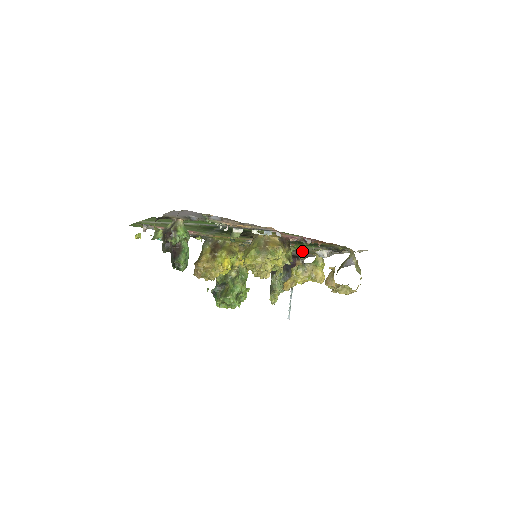
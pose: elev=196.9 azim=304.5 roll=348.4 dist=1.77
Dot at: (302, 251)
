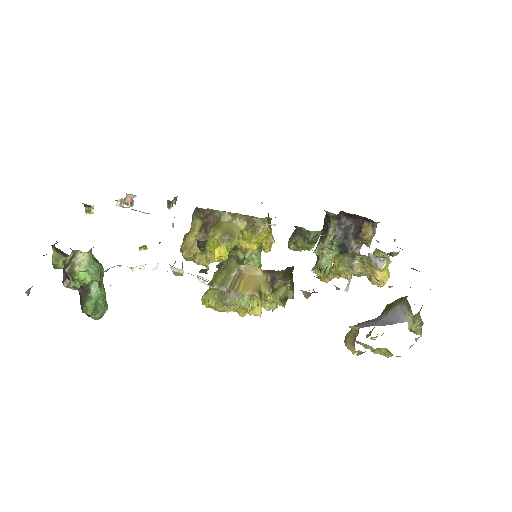
Dot at: occluded
